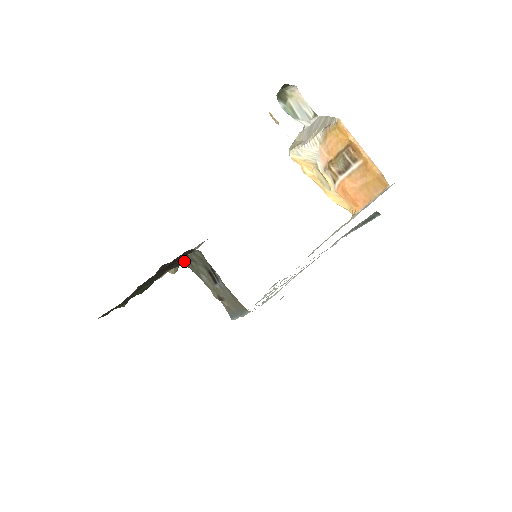
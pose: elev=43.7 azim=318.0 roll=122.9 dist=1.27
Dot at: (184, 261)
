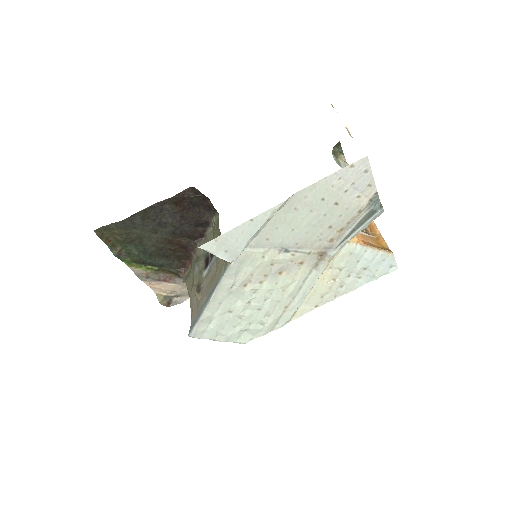
Dot at: (185, 269)
